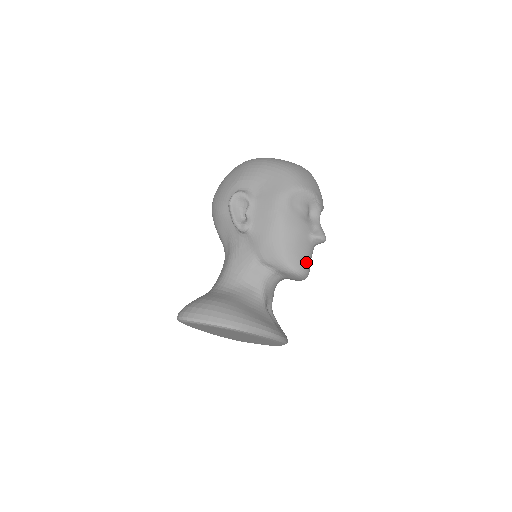
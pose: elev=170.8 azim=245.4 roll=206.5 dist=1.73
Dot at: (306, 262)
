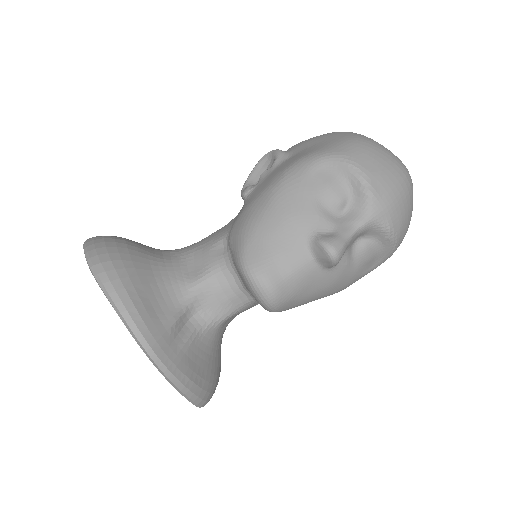
Dot at: (276, 270)
